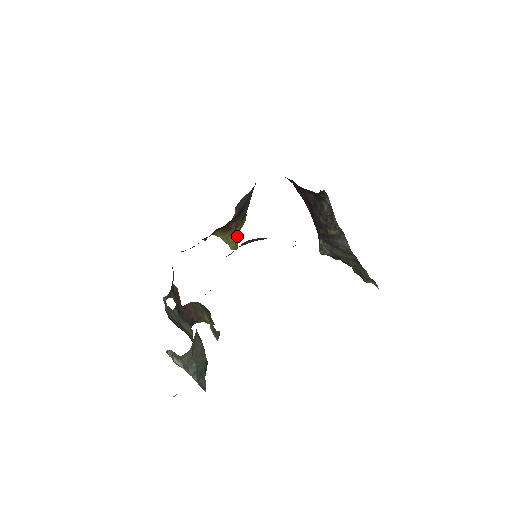
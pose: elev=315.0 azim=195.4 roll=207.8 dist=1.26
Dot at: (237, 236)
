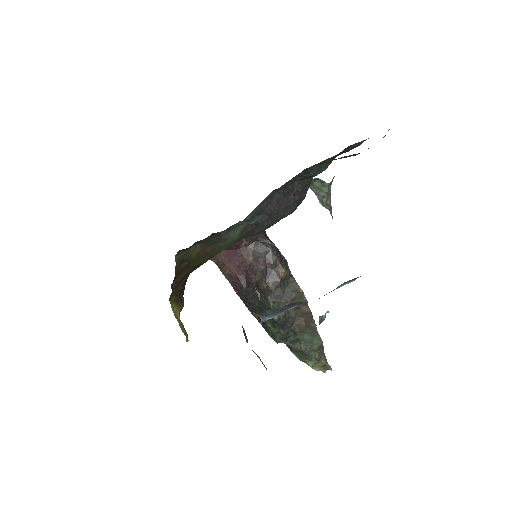
Dot at: occluded
